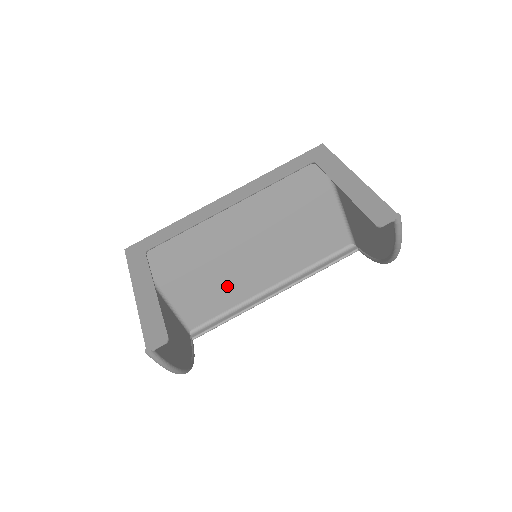
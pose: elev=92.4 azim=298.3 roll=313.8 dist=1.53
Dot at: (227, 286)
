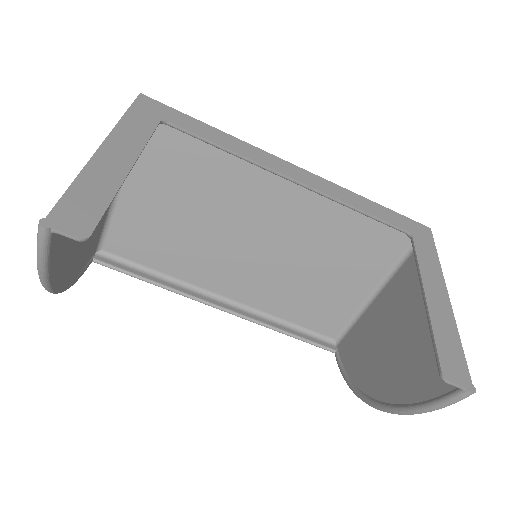
Dot at: (188, 250)
